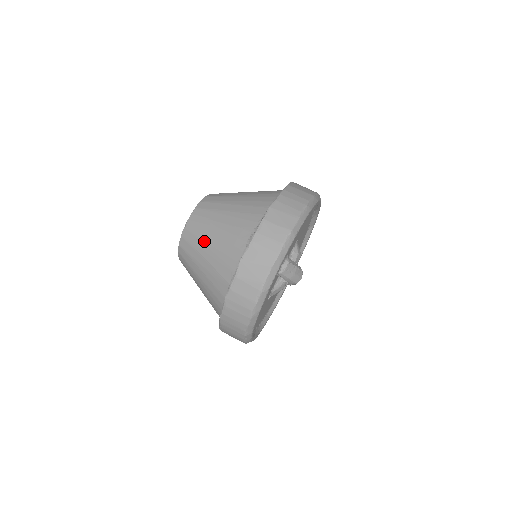
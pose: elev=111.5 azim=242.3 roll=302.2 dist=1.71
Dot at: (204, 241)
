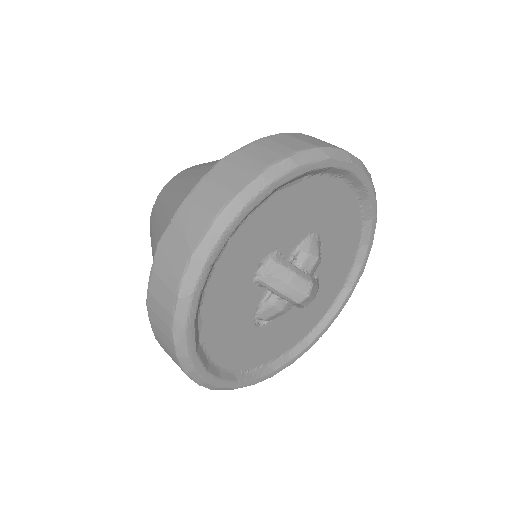
Dot at: (157, 221)
